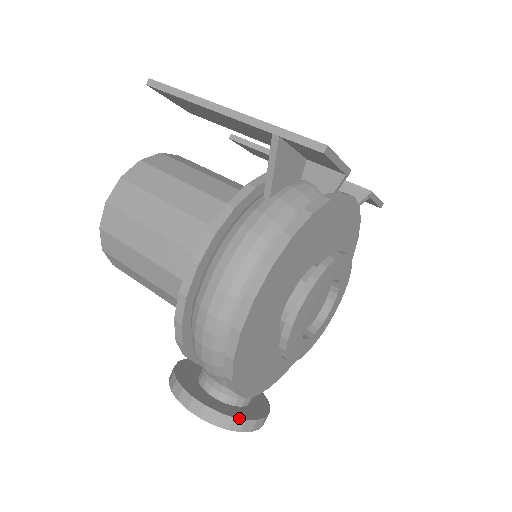
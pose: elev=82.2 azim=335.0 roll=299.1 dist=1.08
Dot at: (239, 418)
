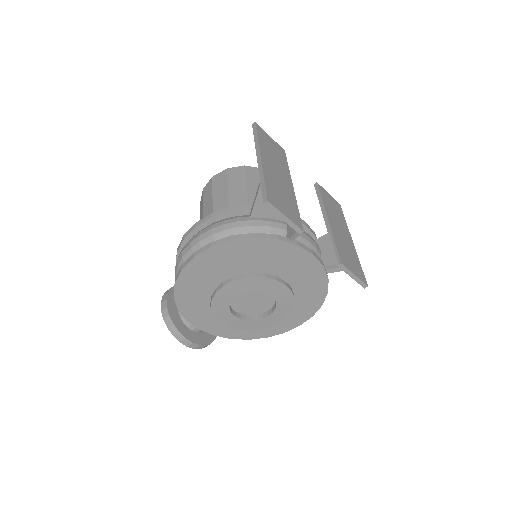
Dot at: (176, 327)
